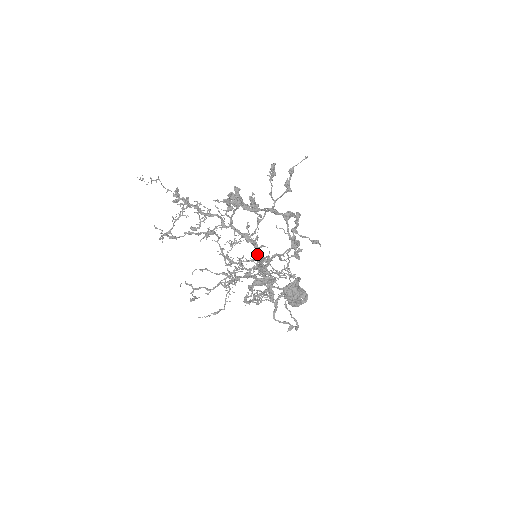
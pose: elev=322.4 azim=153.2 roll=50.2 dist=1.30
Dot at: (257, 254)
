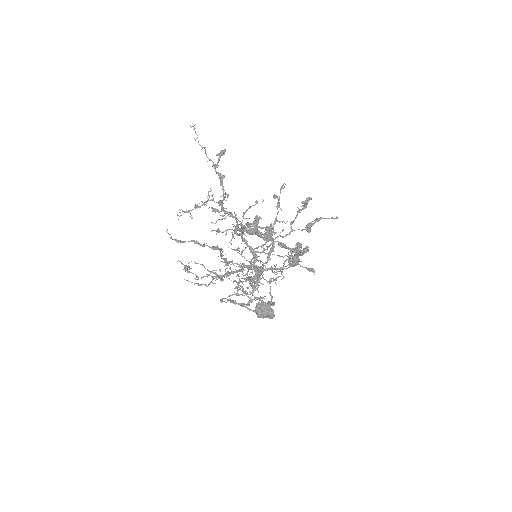
Dot at: (254, 263)
